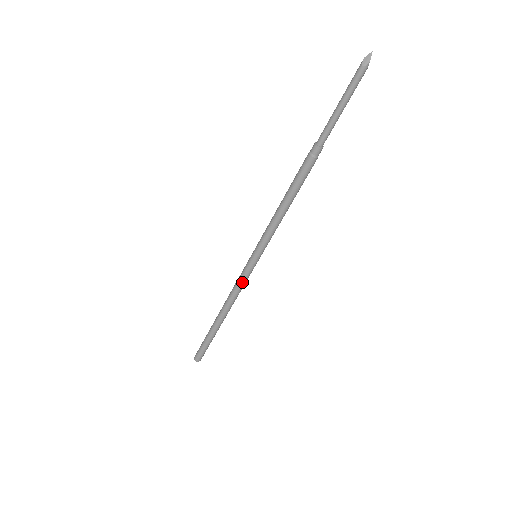
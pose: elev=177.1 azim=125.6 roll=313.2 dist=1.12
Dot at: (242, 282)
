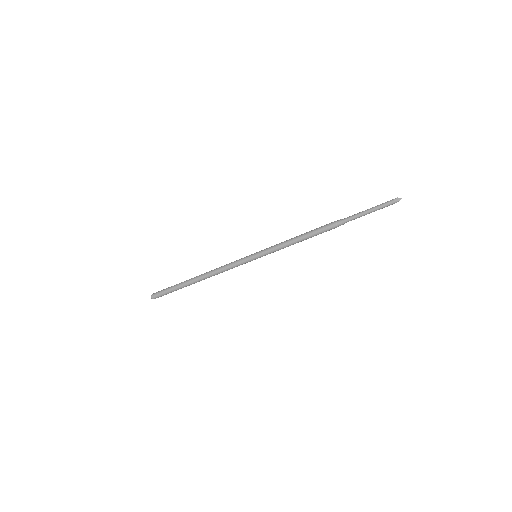
Dot at: (234, 265)
